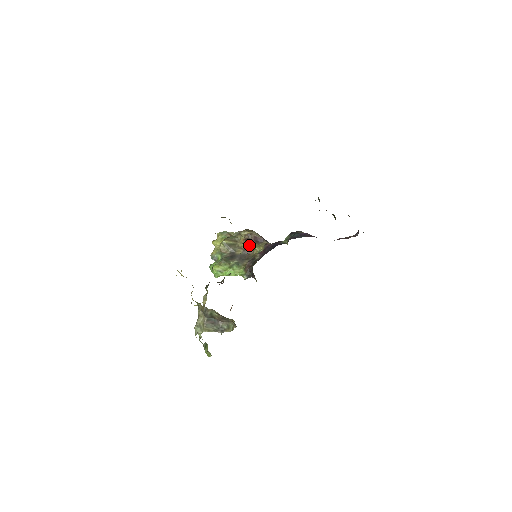
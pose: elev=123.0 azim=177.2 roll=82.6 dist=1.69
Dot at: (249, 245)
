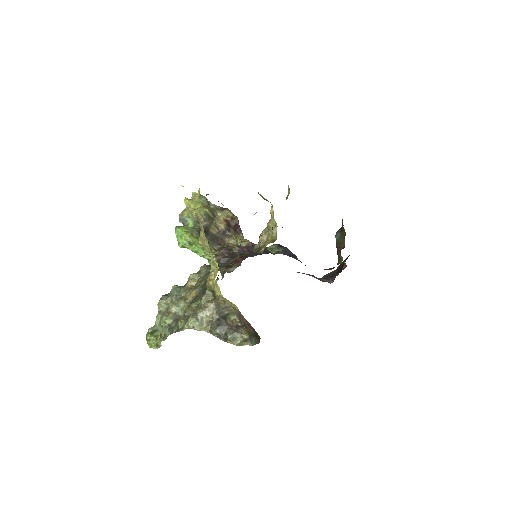
Dot at: (228, 230)
